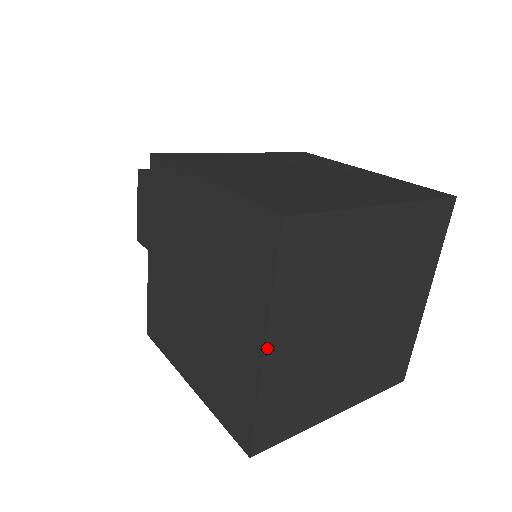
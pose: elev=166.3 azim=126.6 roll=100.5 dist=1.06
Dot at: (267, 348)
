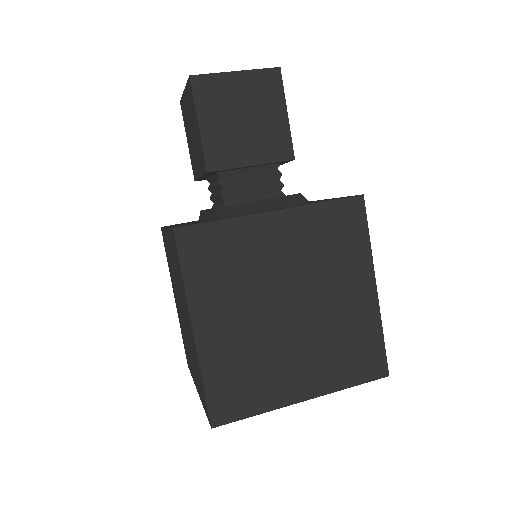
Dot at: occluded
